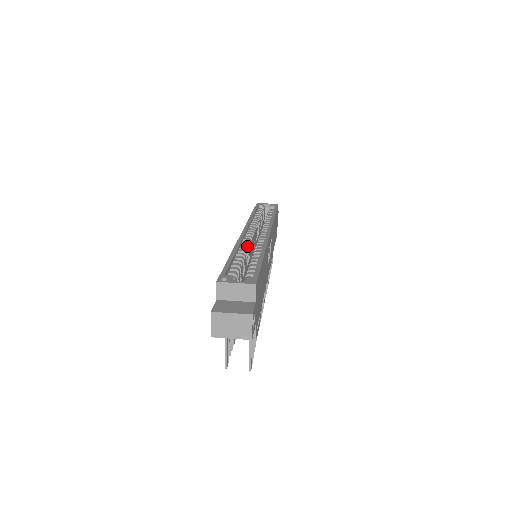
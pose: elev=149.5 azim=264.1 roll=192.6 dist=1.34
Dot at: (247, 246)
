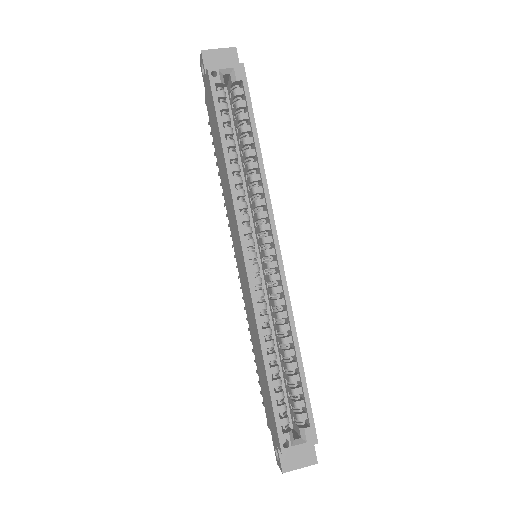
Dot at: (265, 309)
